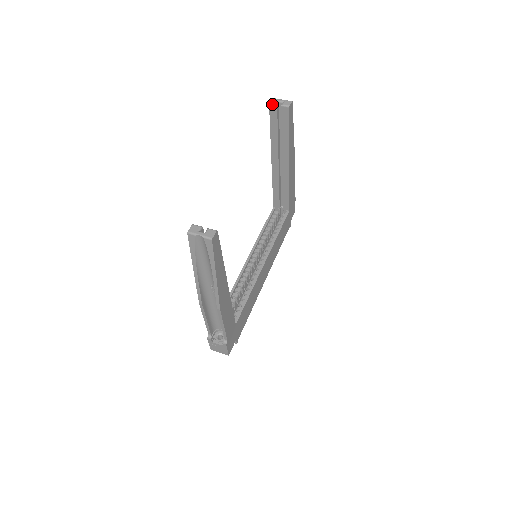
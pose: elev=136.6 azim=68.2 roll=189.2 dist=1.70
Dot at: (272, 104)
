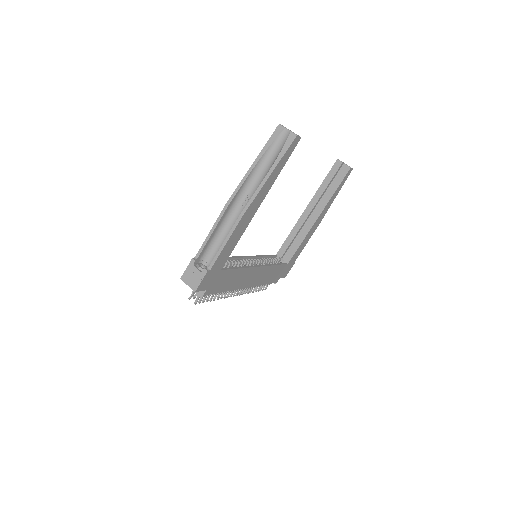
Dot at: (339, 161)
